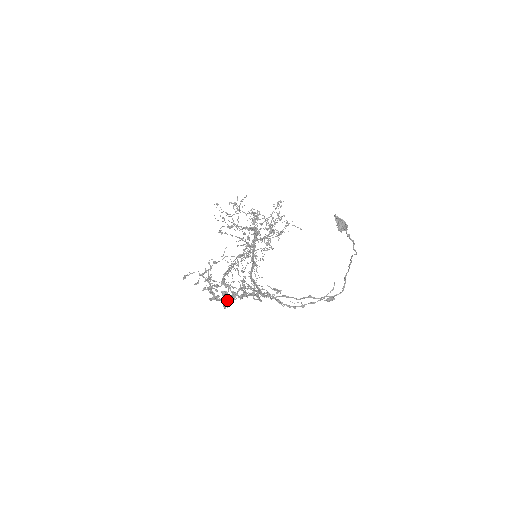
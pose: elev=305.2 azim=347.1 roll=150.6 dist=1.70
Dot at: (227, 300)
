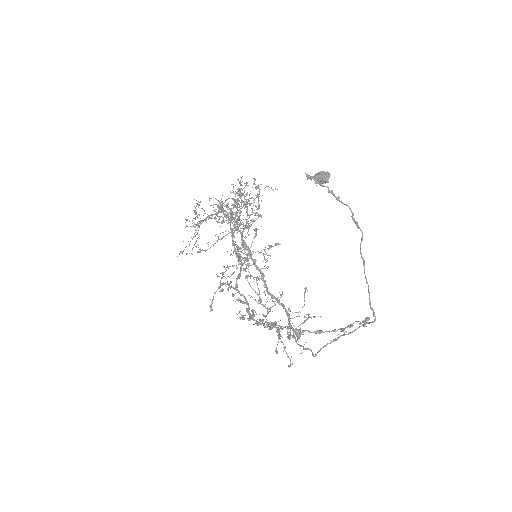
Dot at: (266, 327)
